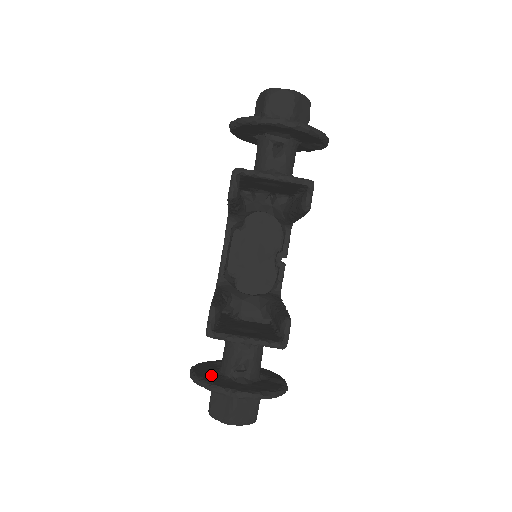
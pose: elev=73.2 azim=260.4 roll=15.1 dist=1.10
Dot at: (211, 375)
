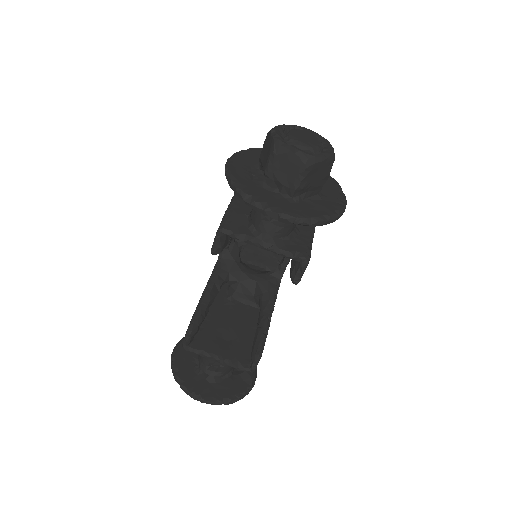
Dot at: (188, 365)
